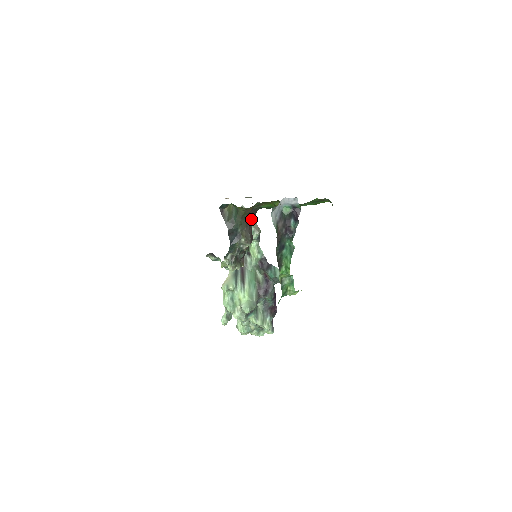
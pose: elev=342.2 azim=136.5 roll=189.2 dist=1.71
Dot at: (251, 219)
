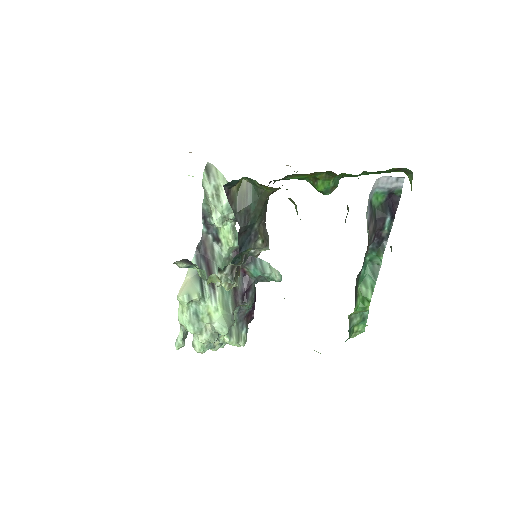
Dot at: occluded
